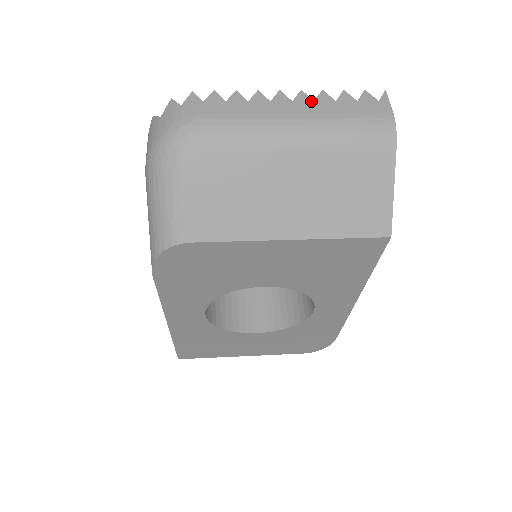
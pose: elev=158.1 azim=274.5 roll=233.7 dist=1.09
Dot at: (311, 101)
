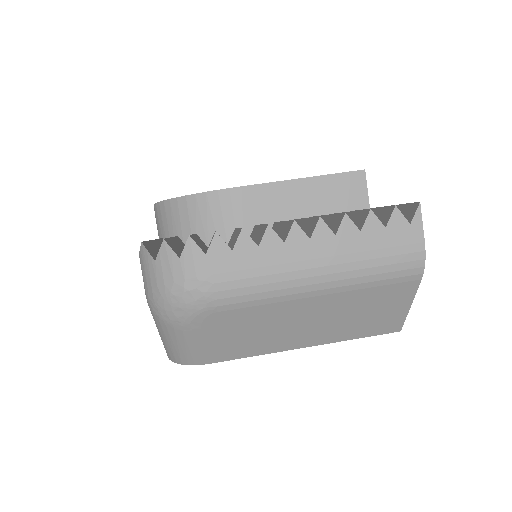
Dot at: (332, 236)
